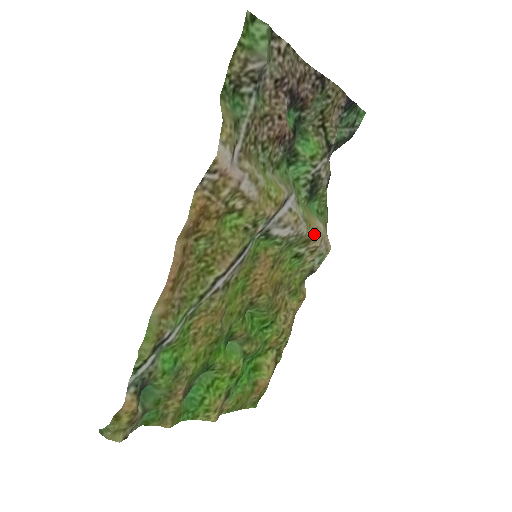
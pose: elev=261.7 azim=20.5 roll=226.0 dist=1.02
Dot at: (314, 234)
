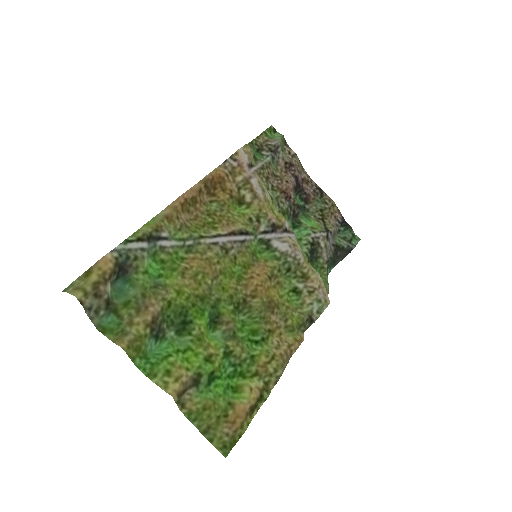
Dot at: (311, 271)
